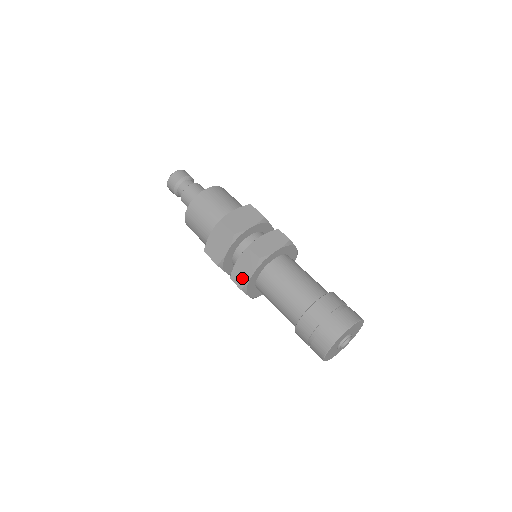
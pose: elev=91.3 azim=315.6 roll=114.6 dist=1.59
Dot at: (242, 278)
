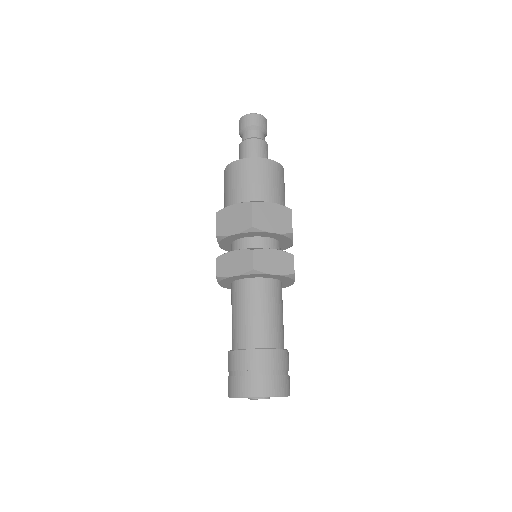
Dot at: (225, 269)
